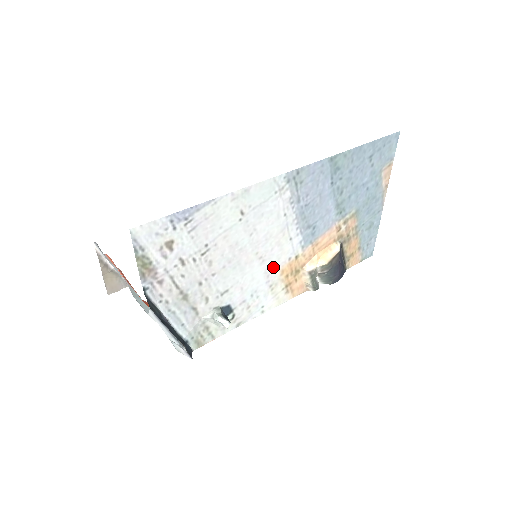
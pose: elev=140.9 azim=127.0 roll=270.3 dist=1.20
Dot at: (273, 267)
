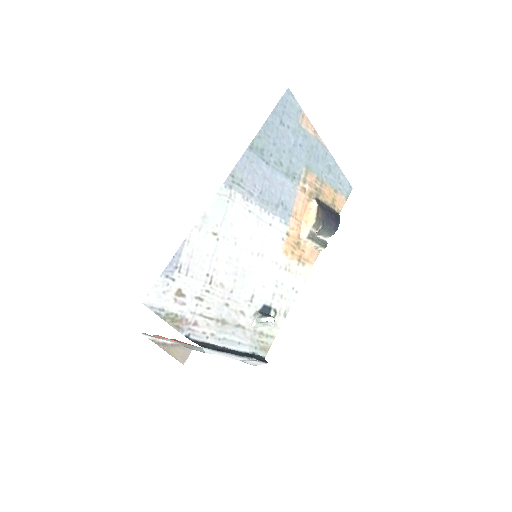
Dot at: (275, 254)
